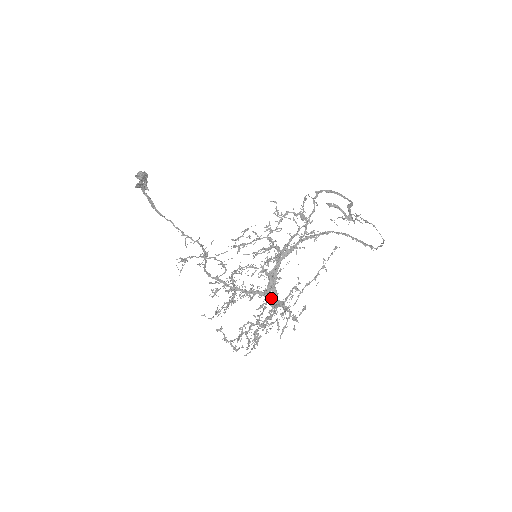
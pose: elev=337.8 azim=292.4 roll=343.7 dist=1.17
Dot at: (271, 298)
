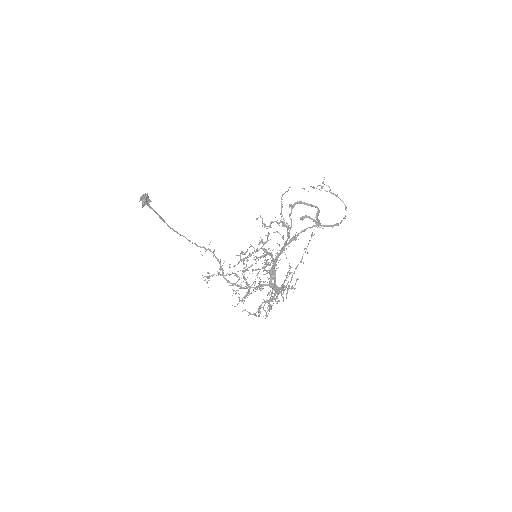
Dot at: occluded
